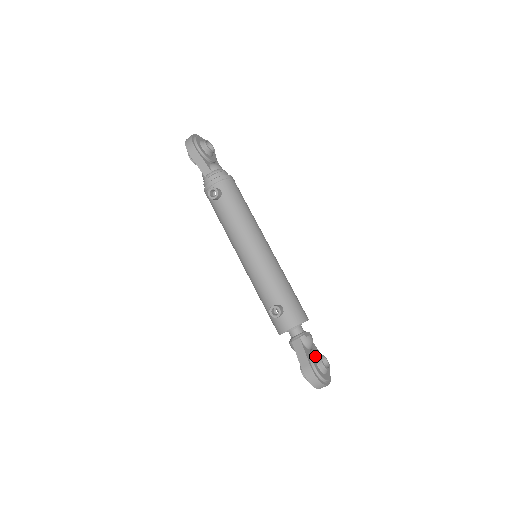
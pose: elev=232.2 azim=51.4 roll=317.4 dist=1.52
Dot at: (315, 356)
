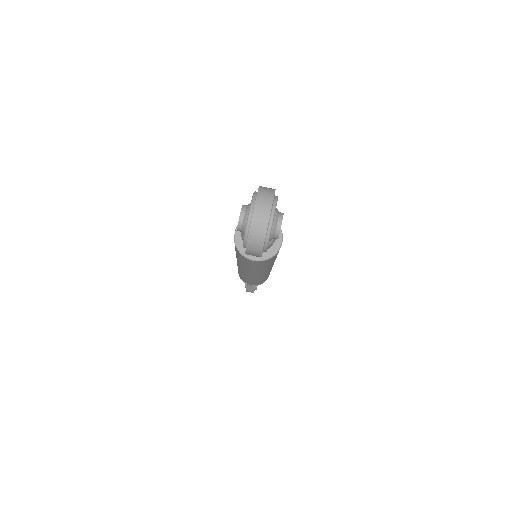
Dot at: occluded
